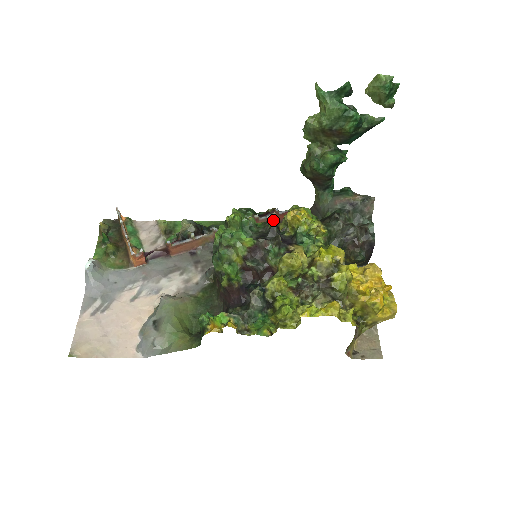
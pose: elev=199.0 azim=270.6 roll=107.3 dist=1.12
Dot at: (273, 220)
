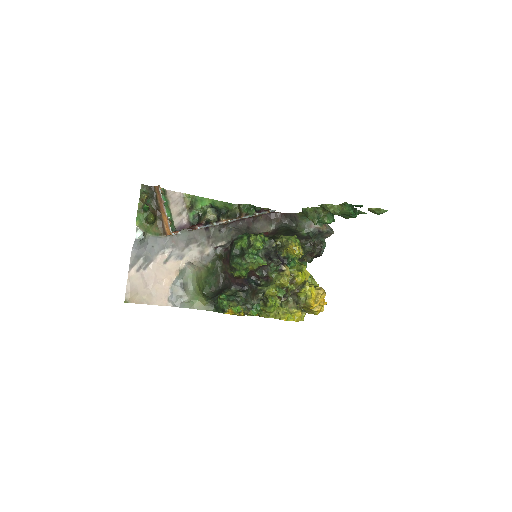
Dot at: occluded
